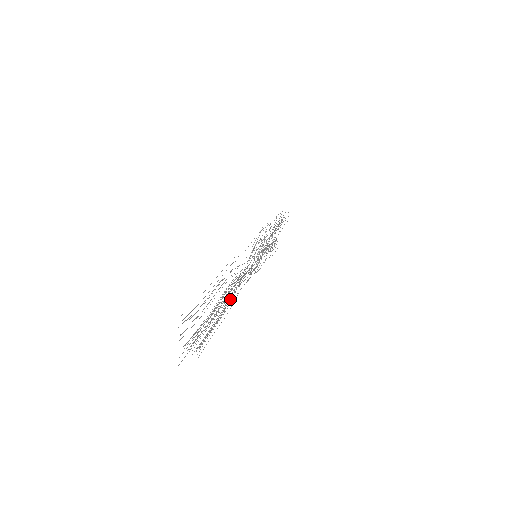
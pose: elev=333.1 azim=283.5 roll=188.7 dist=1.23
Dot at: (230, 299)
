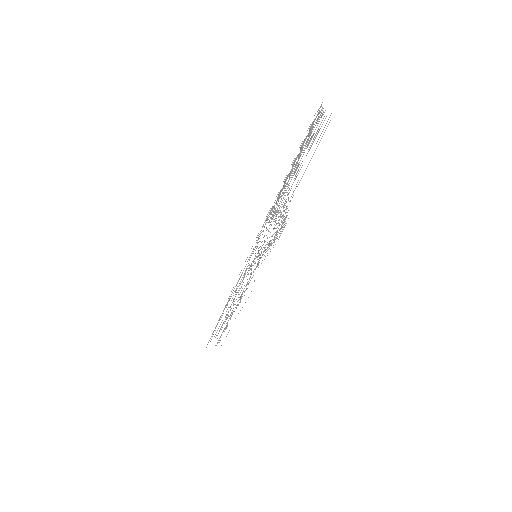
Dot at: (232, 314)
